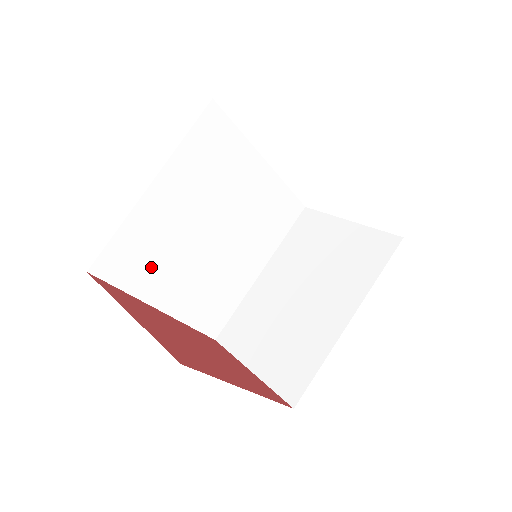
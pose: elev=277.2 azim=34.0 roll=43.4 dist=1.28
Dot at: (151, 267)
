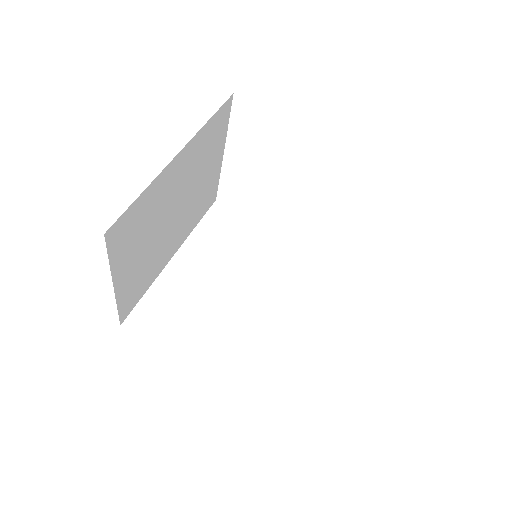
Dot at: (185, 324)
